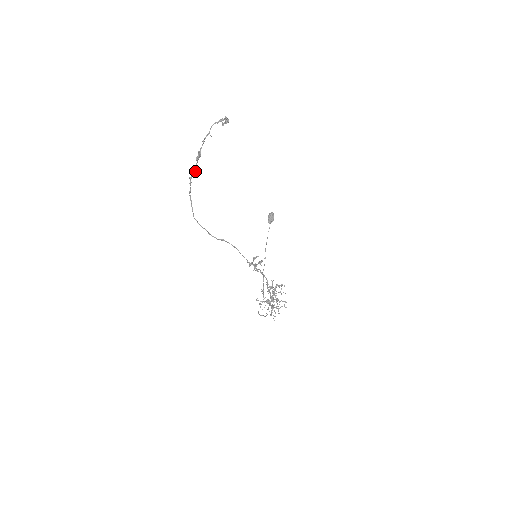
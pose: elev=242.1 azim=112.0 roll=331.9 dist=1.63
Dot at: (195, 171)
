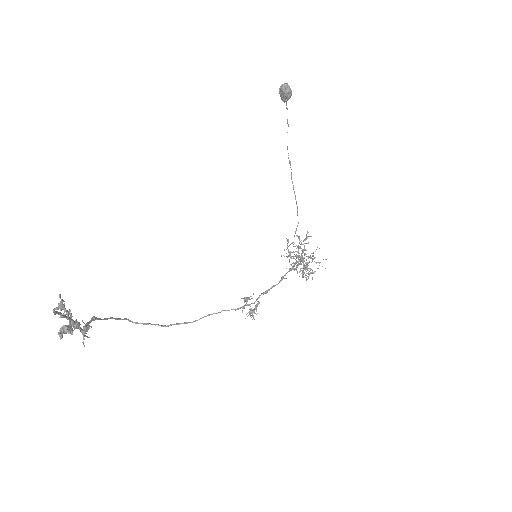
Dot at: (86, 331)
